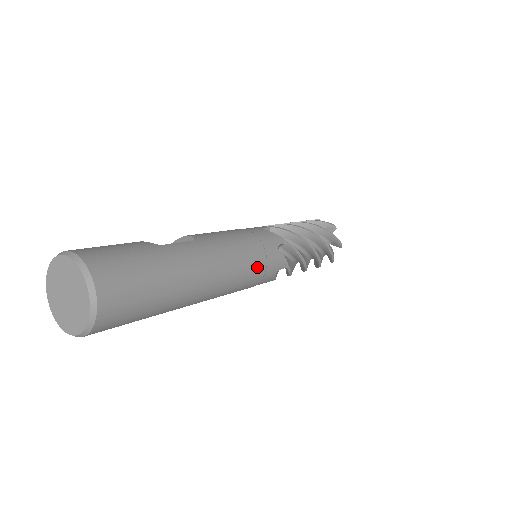
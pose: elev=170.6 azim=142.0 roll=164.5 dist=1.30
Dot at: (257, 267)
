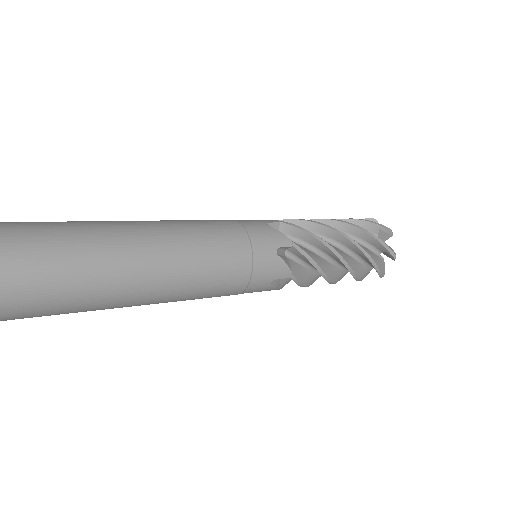
Dot at: (231, 238)
